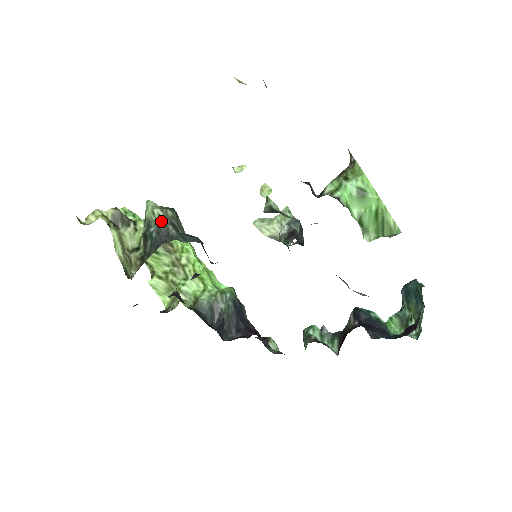
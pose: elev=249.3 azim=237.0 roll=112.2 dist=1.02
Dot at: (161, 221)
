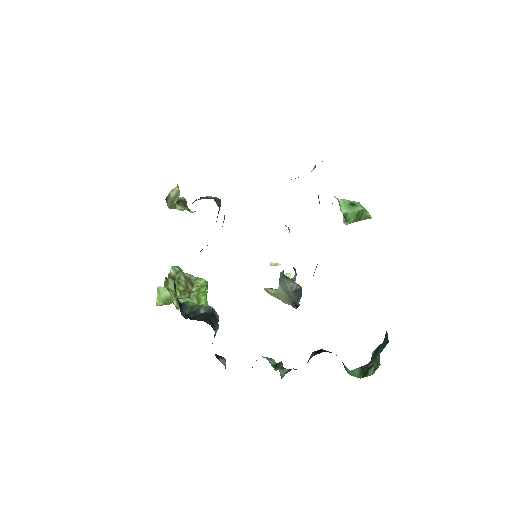
Dot at: occluded
